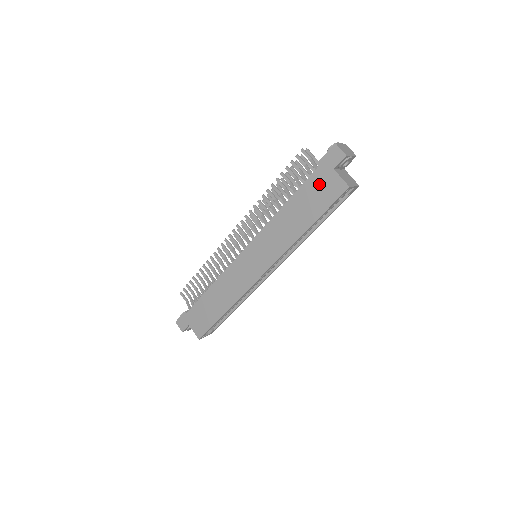
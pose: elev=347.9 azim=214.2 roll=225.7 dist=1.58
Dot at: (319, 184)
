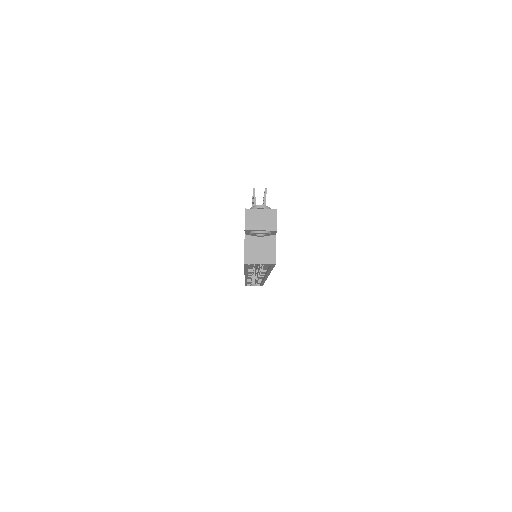
Dot at: occluded
